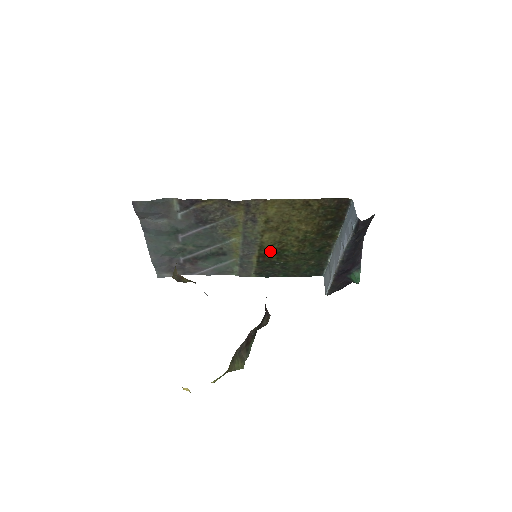
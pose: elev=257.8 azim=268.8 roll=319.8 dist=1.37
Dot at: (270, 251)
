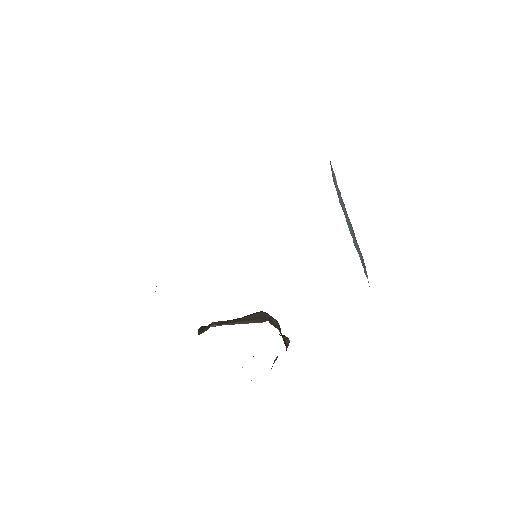
Dot at: occluded
